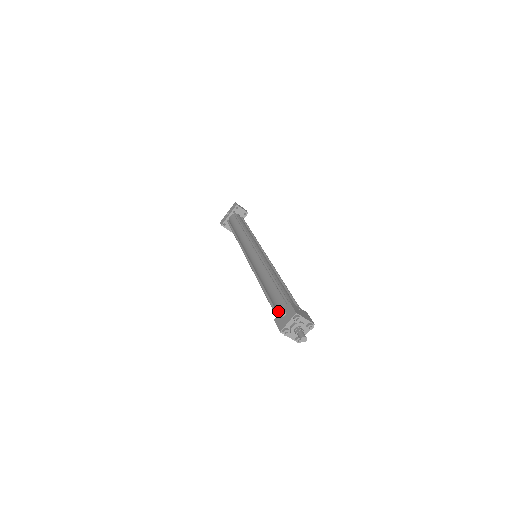
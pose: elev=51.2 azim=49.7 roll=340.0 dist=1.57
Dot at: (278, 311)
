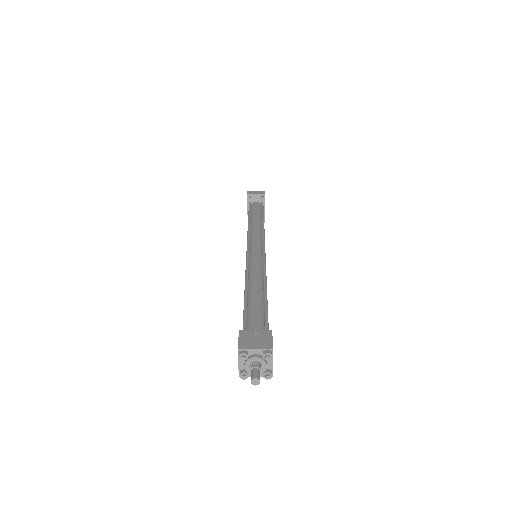
Dot at: occluded
